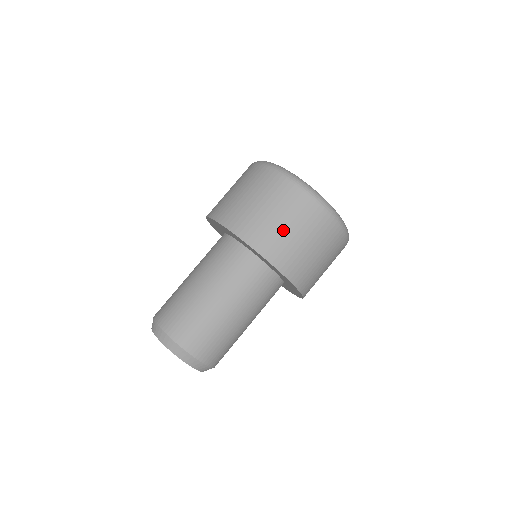
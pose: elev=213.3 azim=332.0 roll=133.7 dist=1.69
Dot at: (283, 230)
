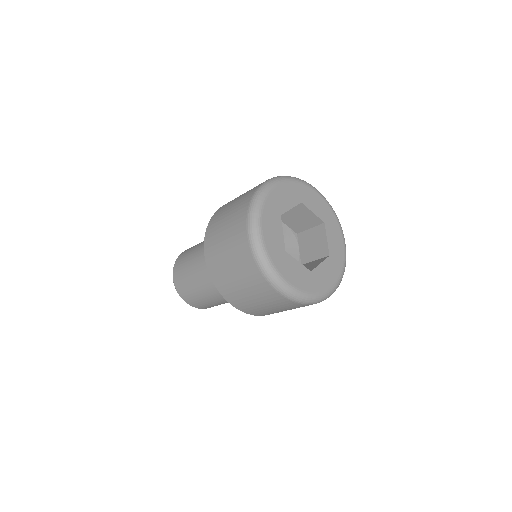
Dot at: (242, 293)
